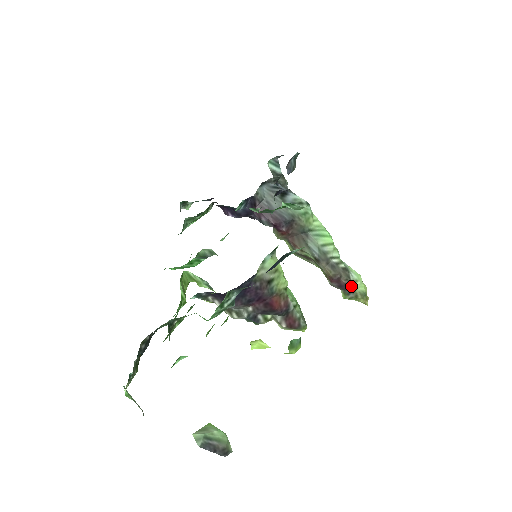
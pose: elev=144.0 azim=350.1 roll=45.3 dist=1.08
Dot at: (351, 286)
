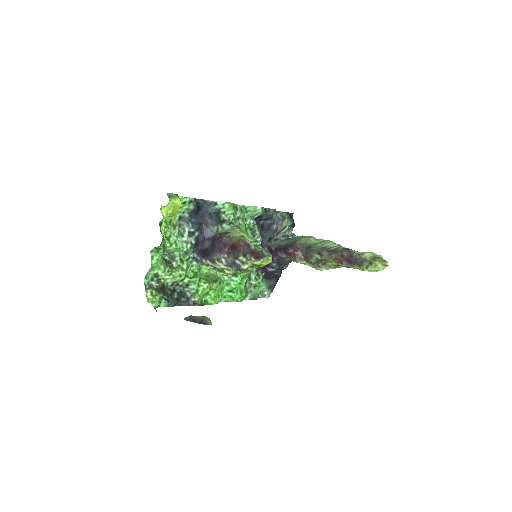
Dot at: (358, 257)
